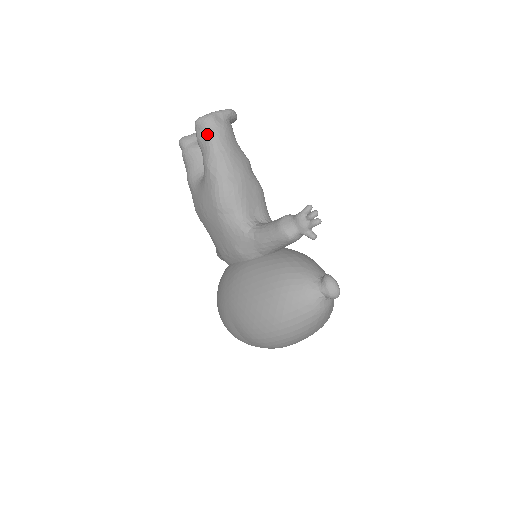
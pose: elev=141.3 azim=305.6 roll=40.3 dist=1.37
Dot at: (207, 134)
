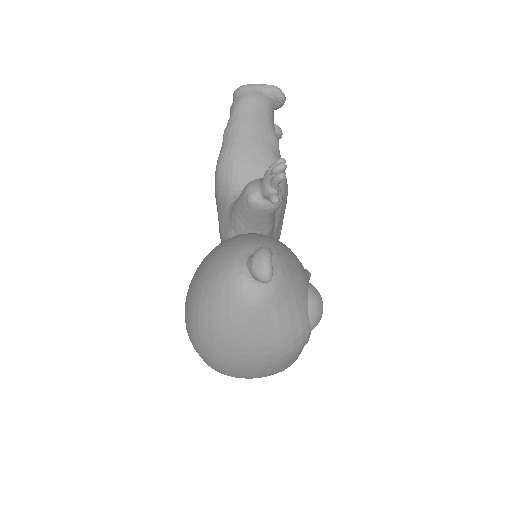
Dot at: (235, 101)
